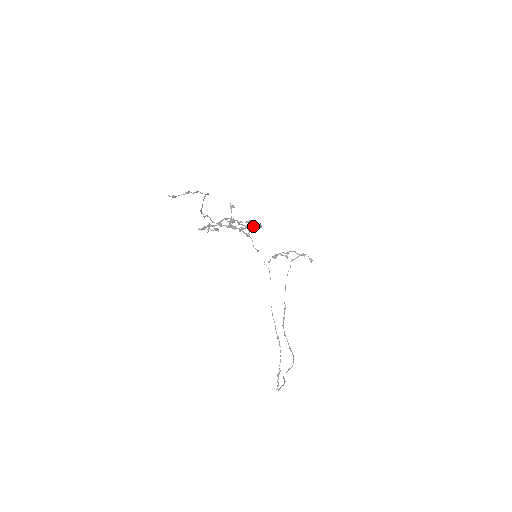
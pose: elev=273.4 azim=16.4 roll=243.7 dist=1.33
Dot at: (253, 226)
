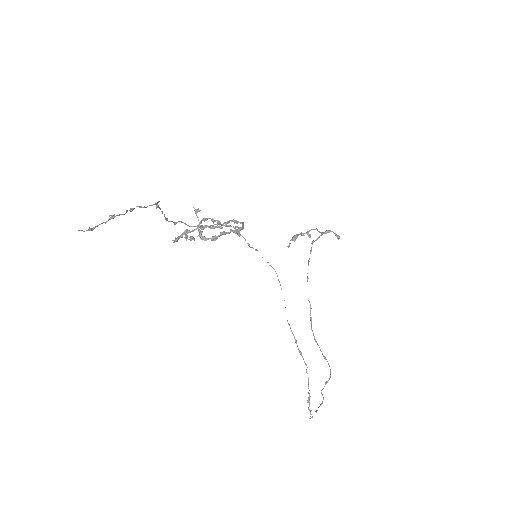
Dot at: occluded
